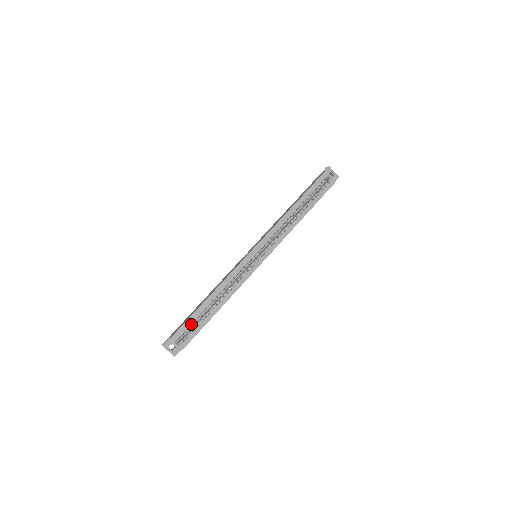
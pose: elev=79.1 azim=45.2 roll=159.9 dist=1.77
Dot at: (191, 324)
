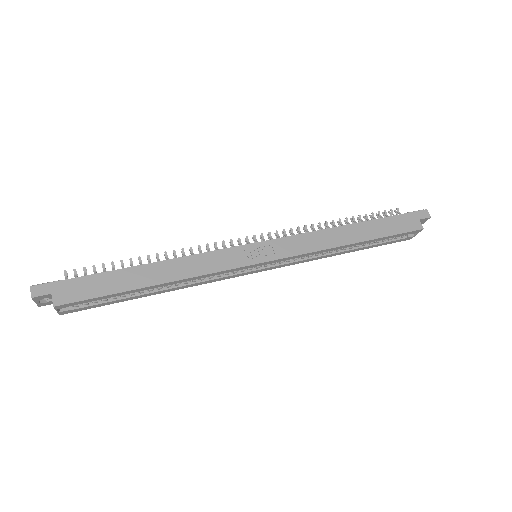
Dot at: (100, 297)
